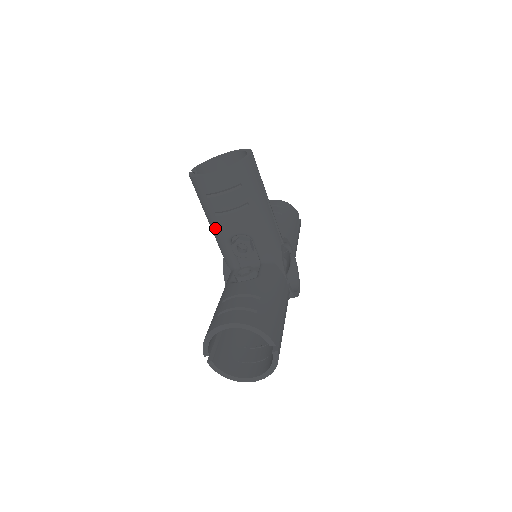
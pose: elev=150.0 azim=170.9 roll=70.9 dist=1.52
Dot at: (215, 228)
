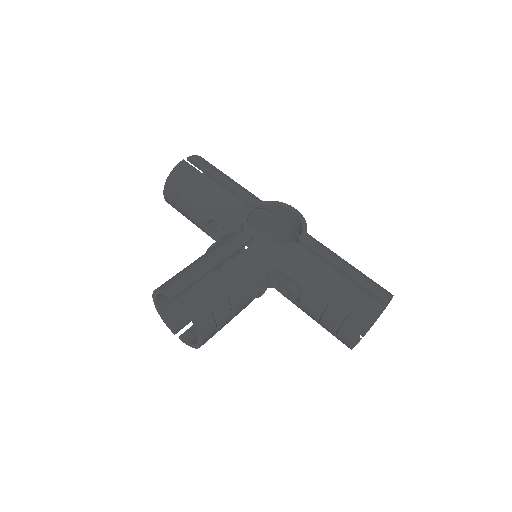
Dot at: occluded
